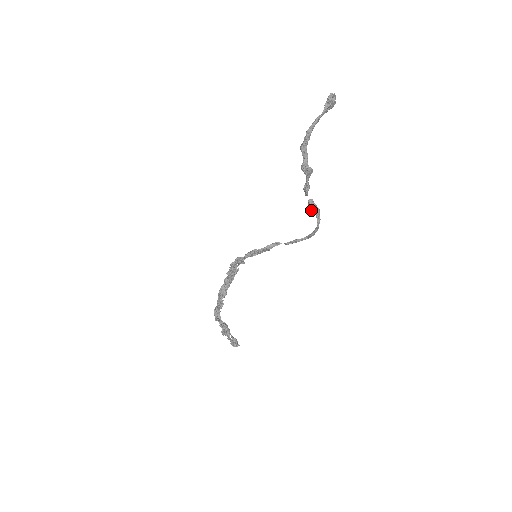
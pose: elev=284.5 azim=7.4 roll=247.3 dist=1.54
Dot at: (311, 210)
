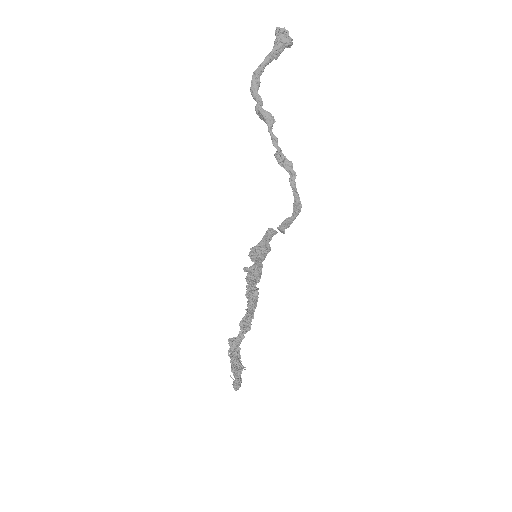
Dot at: (278, 163)
